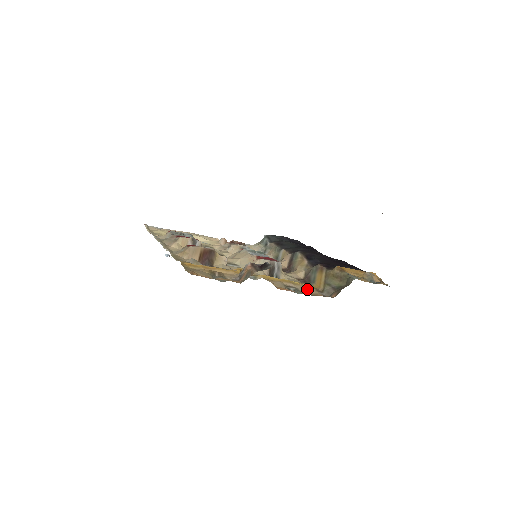
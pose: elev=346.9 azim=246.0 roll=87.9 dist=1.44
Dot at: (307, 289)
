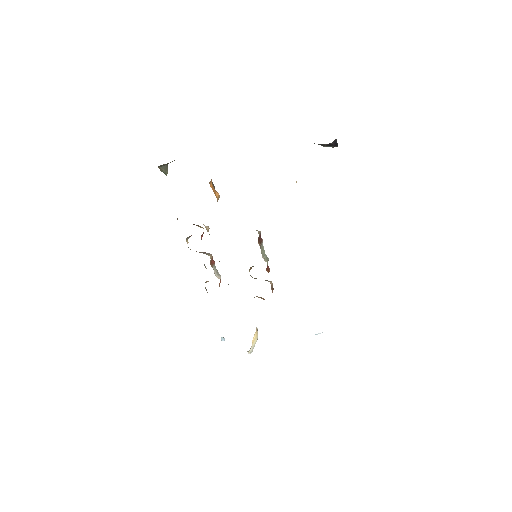
Dot at: occluded
